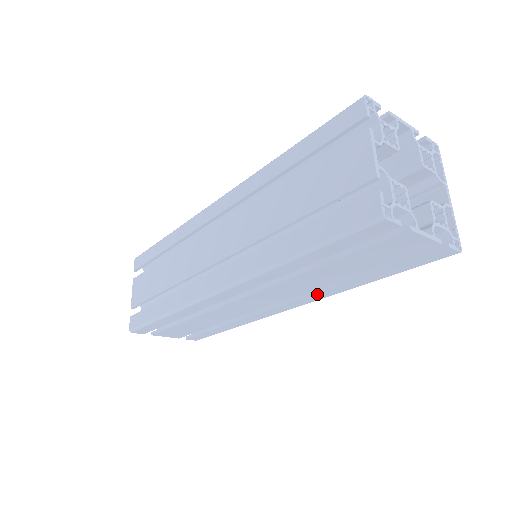
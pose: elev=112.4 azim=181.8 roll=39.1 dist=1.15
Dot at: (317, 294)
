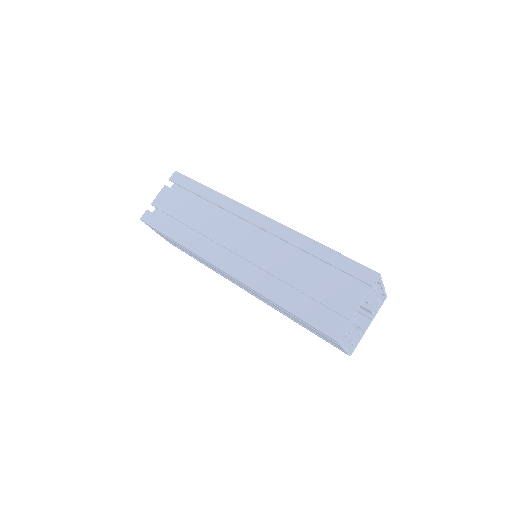
Dot at: (271, 306)
